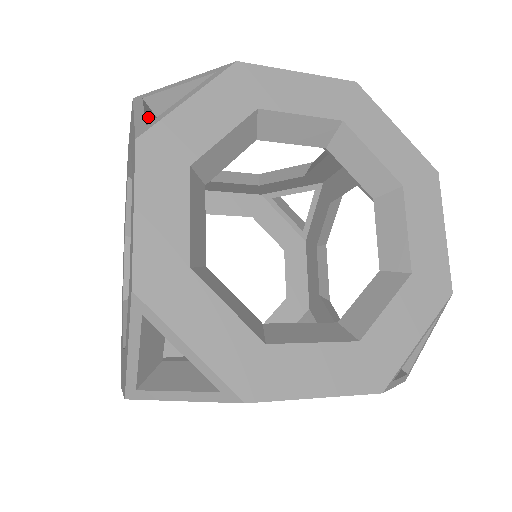
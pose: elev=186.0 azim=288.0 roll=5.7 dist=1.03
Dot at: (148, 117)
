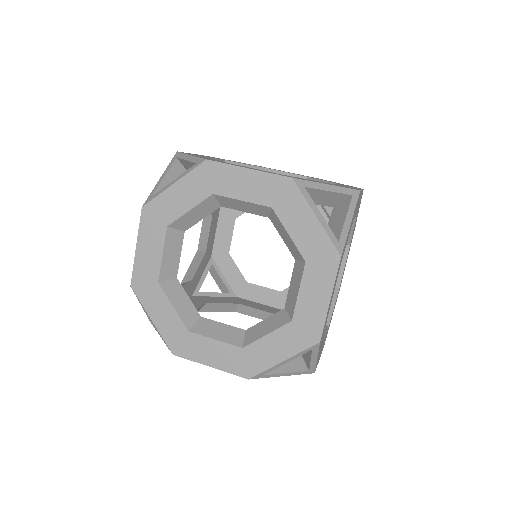
Dot at: occluded
